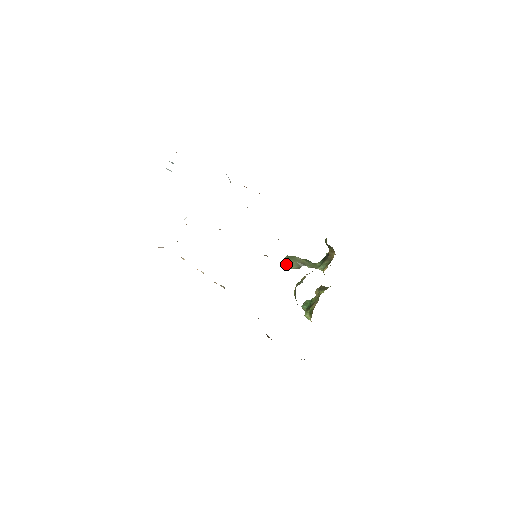
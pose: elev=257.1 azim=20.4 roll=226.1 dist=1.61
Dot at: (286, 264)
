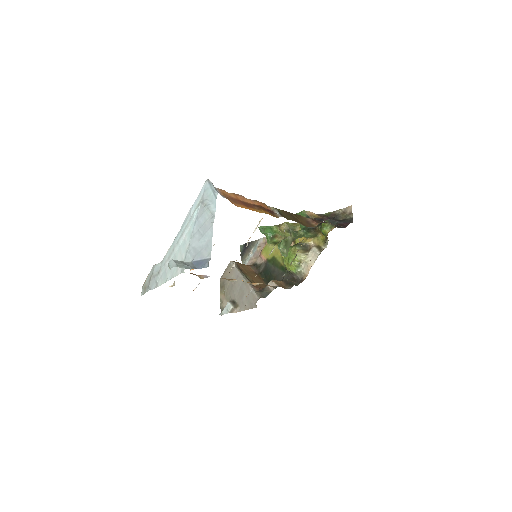
Dot at: occluded
